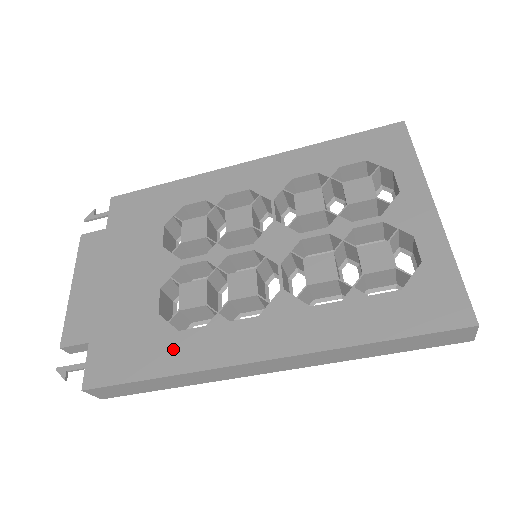
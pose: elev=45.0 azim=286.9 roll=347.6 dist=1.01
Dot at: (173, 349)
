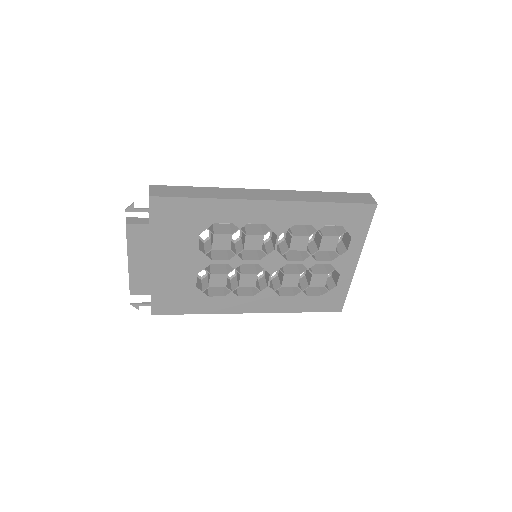
Dot at: (205, 304)
